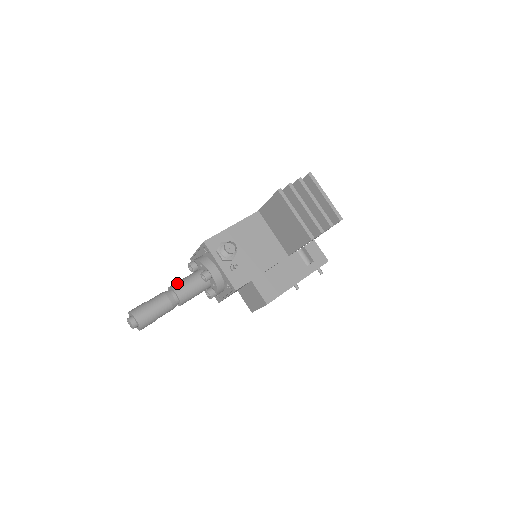
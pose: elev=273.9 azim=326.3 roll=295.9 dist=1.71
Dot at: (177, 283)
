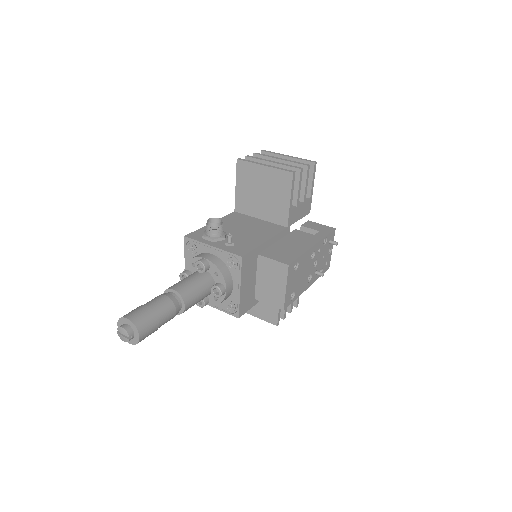
Dot at: occluded
